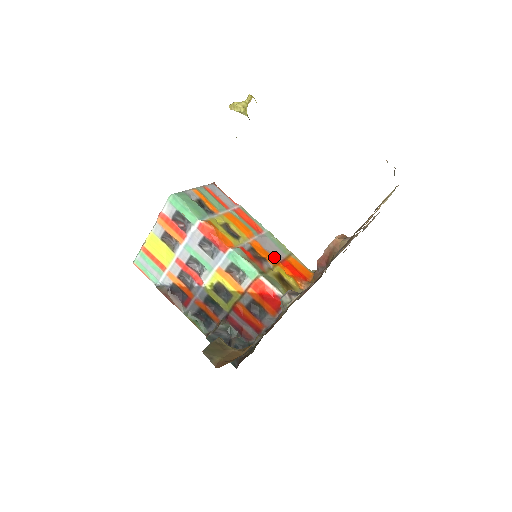
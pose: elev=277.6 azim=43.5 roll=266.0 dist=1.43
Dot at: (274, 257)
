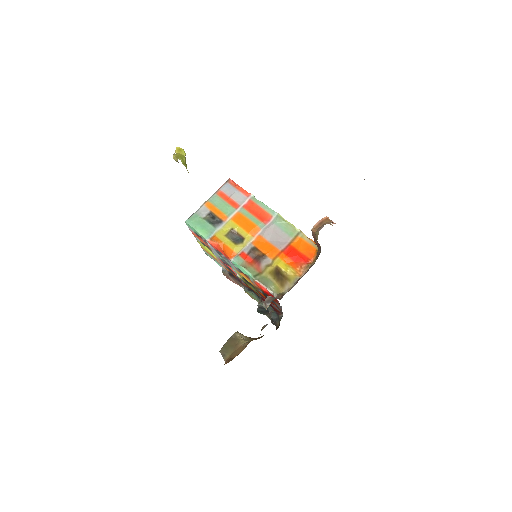
Dot at: (276, 248)
